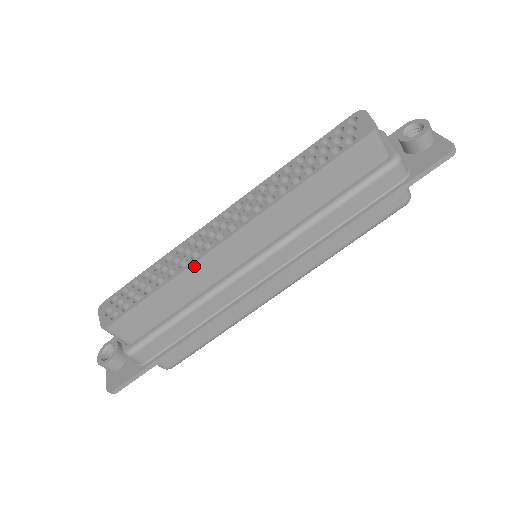
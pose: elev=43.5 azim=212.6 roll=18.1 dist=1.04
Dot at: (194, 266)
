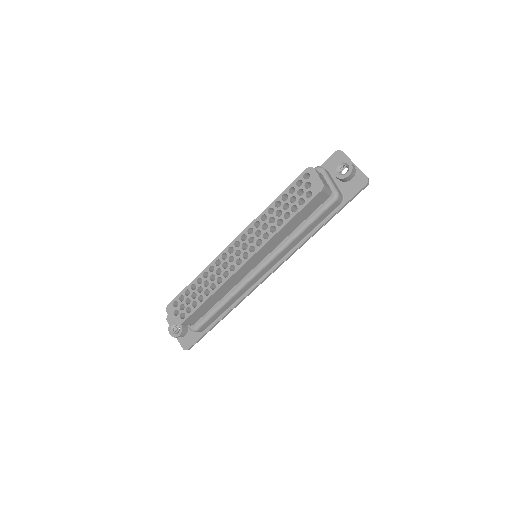
Dot at: (227, 281)
